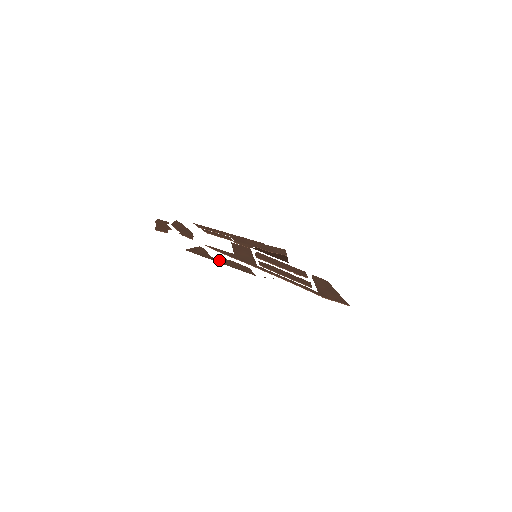
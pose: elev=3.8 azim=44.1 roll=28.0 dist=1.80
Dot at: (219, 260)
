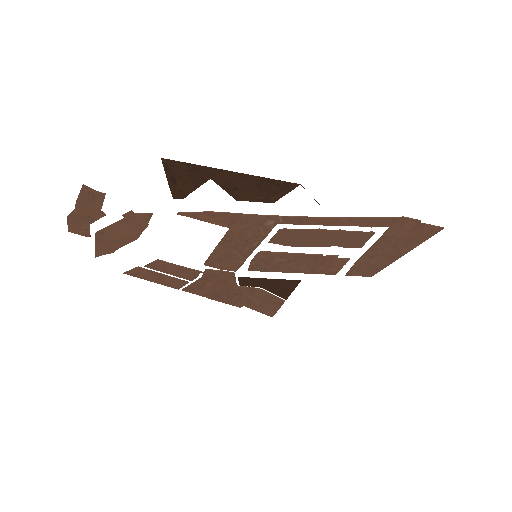
Dot at: (225, 179)
